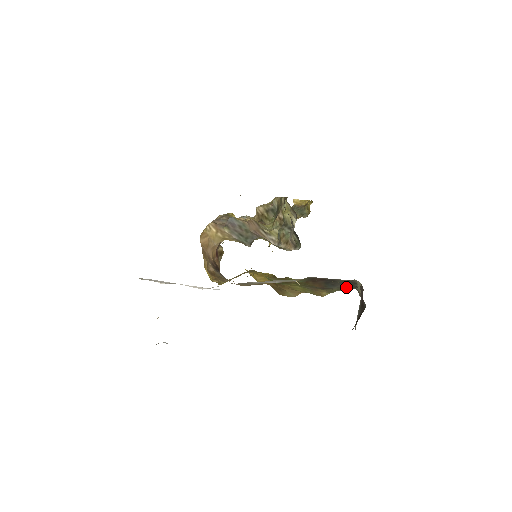
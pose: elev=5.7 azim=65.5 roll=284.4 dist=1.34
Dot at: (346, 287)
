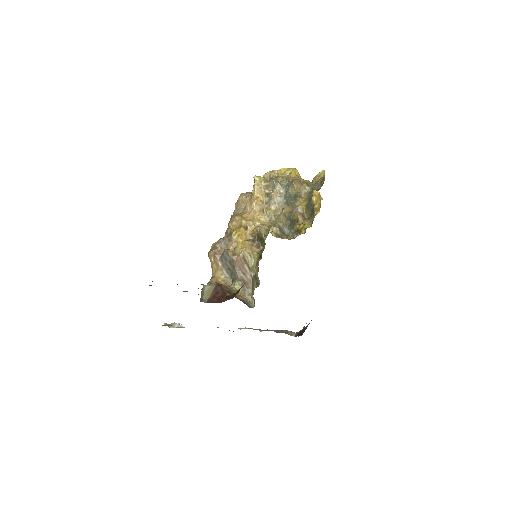
Dot at: occluded
